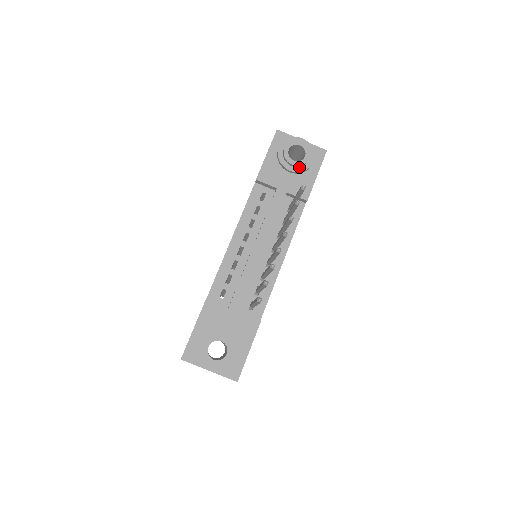
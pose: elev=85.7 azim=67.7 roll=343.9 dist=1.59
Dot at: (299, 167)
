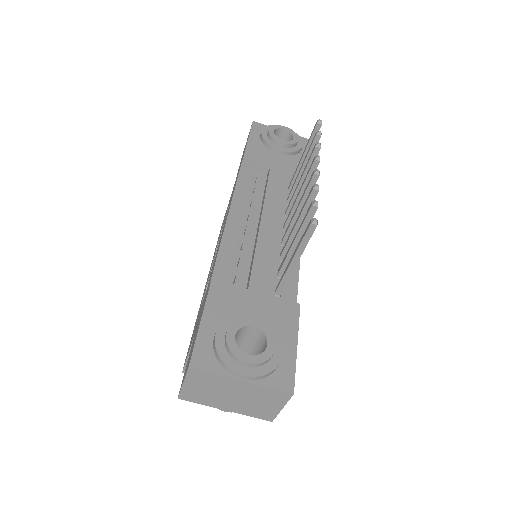
Dot at: (289, 148)
